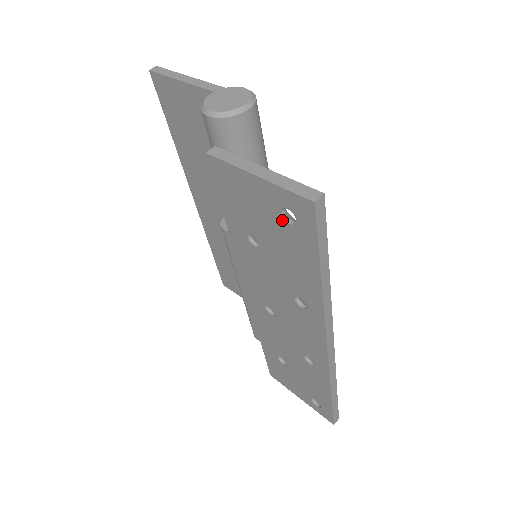
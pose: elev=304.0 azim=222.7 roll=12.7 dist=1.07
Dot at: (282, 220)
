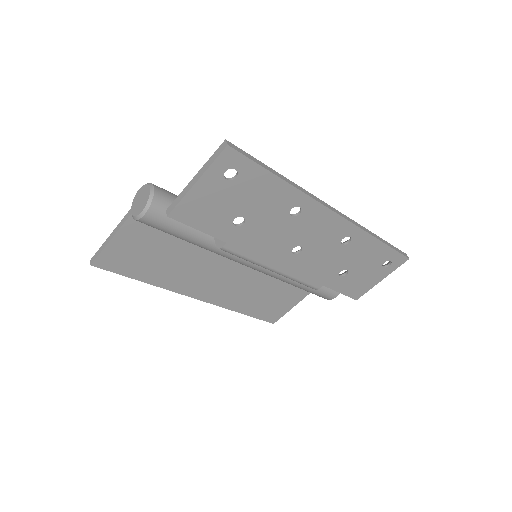
Dot at: (232, 182)
